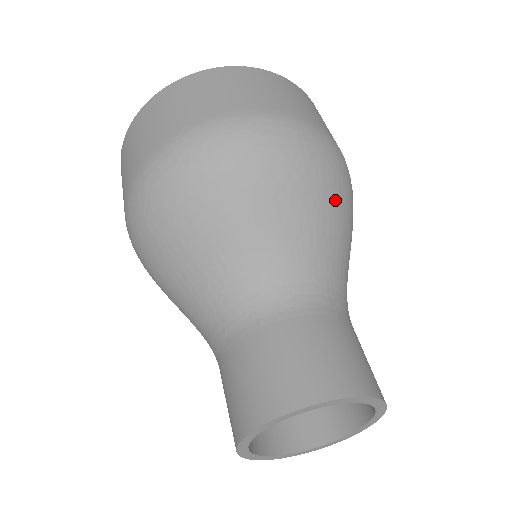
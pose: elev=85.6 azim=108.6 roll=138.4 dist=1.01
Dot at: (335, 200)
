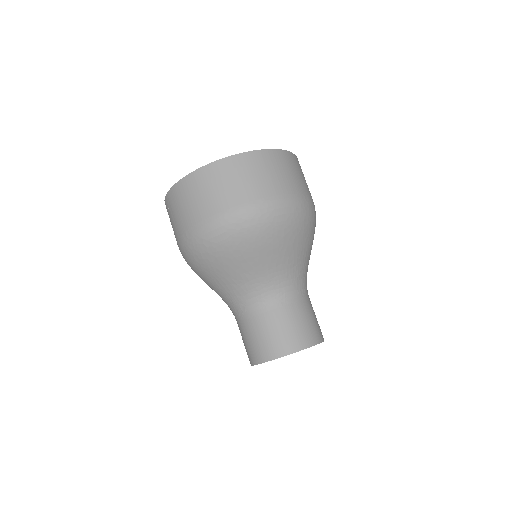
Dot at: (308, 237)
